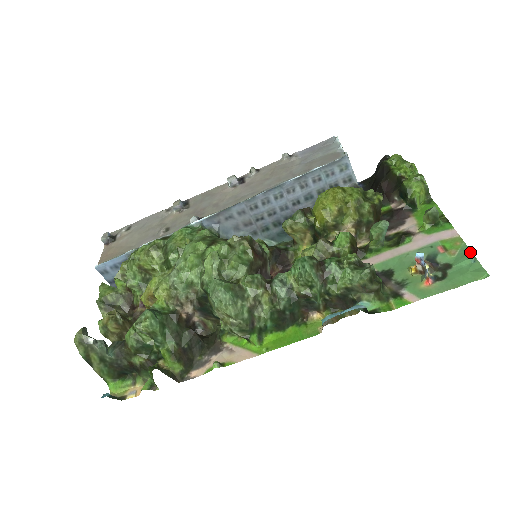
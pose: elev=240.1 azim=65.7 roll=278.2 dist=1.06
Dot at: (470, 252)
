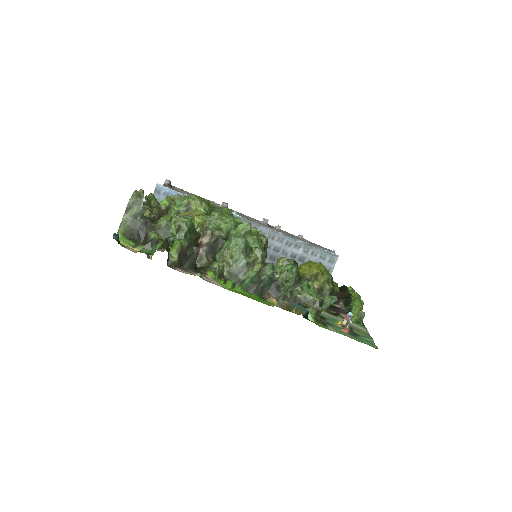
Dot at: (372, 339)
